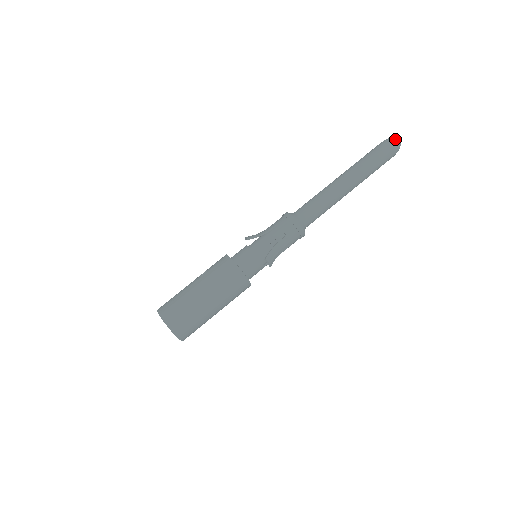
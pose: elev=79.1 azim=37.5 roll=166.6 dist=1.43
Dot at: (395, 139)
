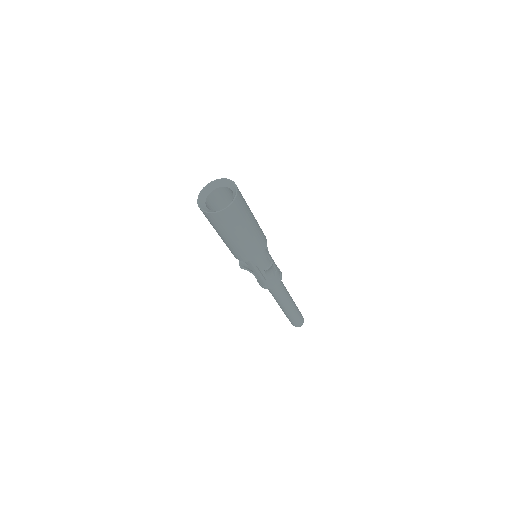
Dot at: occluded
